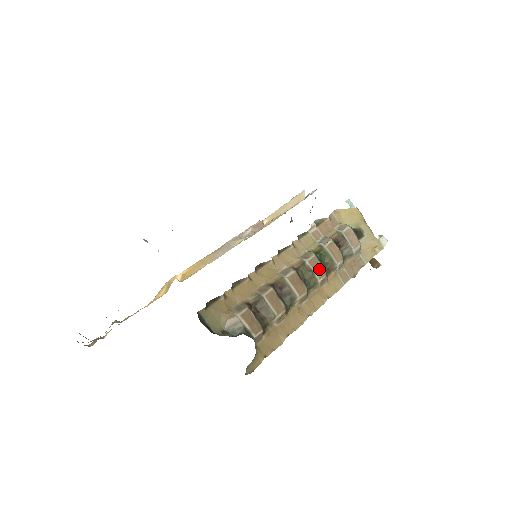
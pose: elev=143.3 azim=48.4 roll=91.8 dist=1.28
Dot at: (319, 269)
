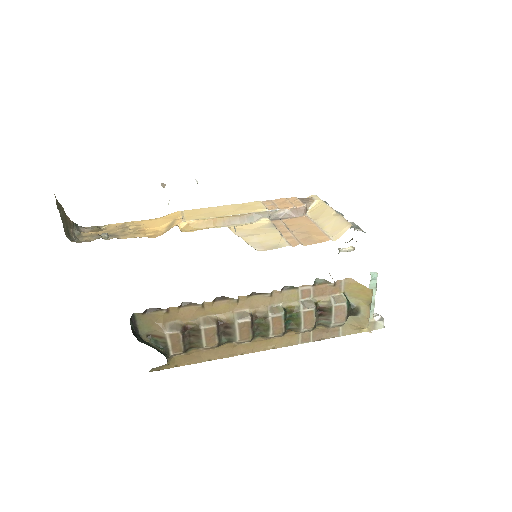
Dot at: (278, 328)
